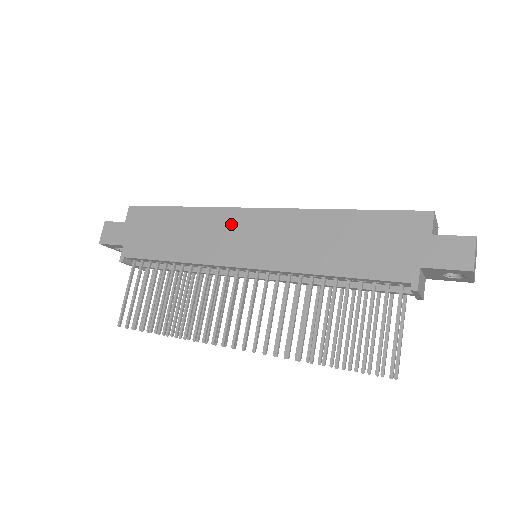
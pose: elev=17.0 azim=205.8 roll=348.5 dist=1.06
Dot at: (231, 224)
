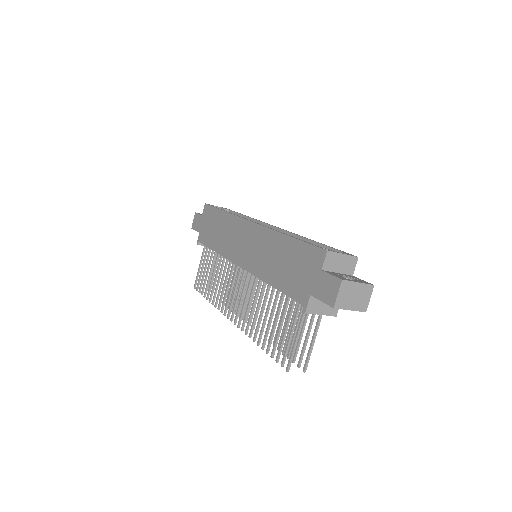
Dot at: (240, 231)
